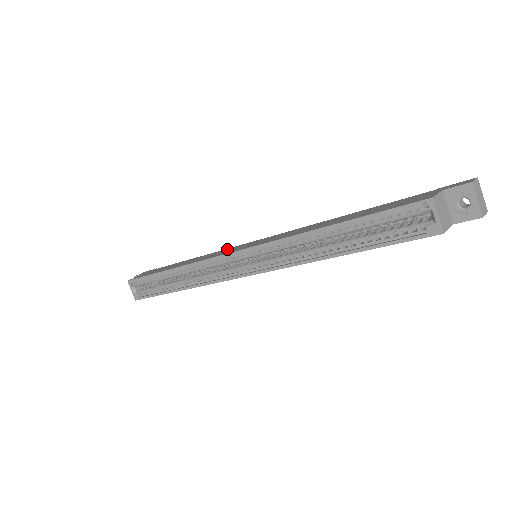
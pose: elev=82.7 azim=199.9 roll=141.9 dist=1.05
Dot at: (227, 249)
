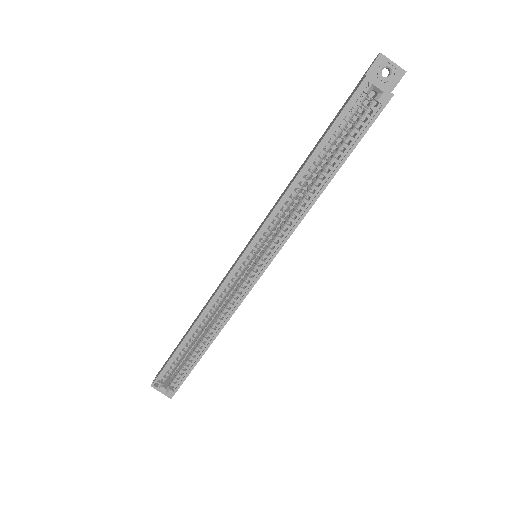
Dot at: (225, 276)
